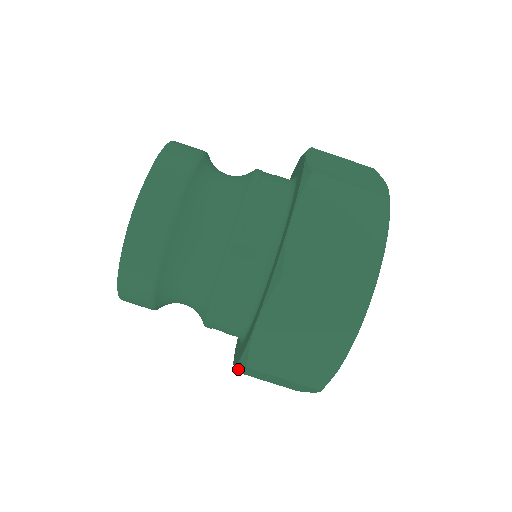
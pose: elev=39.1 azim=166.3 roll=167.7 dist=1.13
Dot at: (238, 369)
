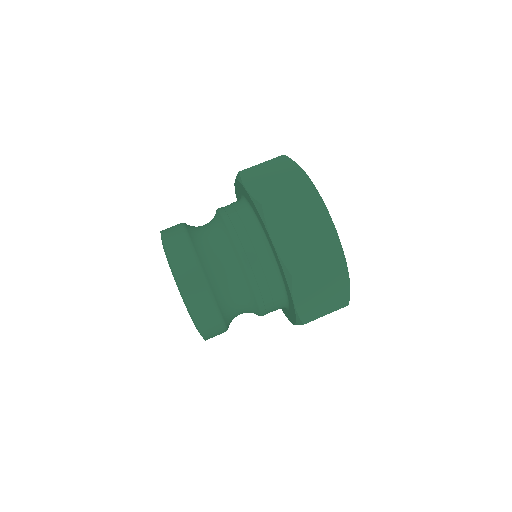
Dot at: occluded
